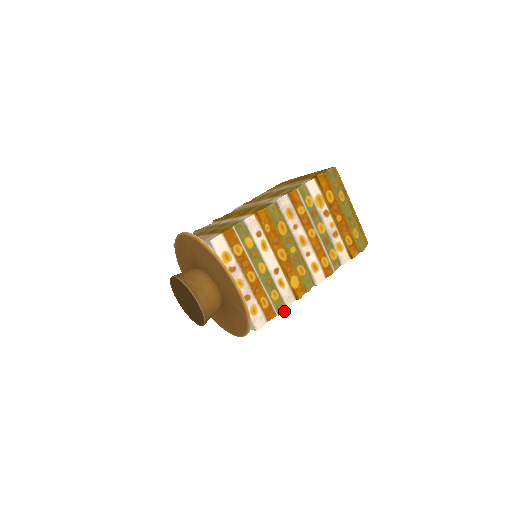
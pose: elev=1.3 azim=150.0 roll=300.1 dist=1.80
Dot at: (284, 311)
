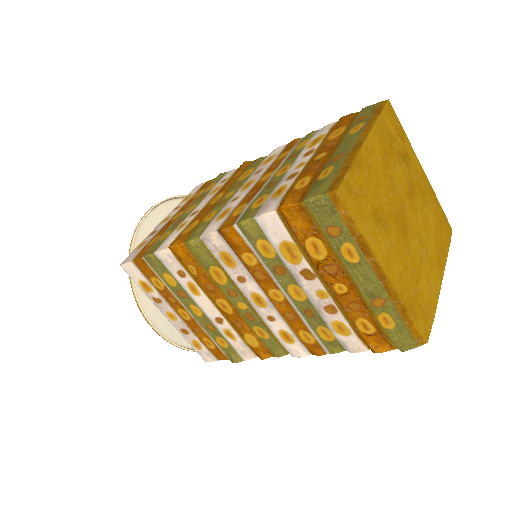
Dot at: (238, 362)
